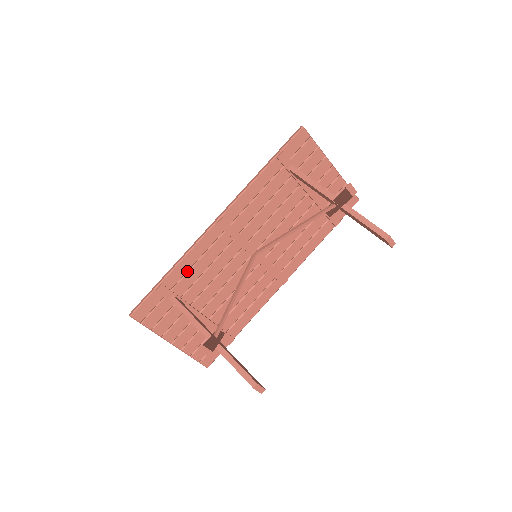
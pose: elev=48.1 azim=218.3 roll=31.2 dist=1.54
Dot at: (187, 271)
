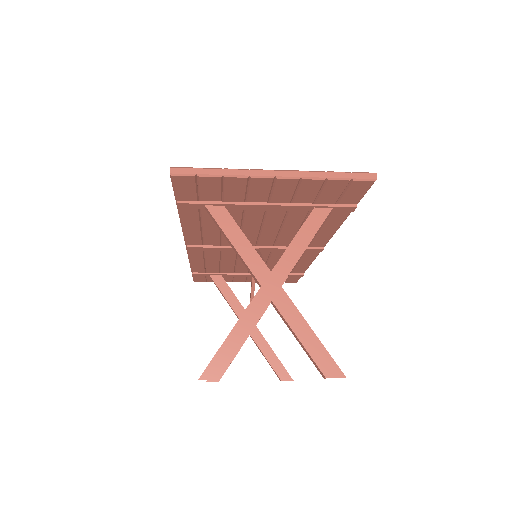
Dot at: (205, 264)
